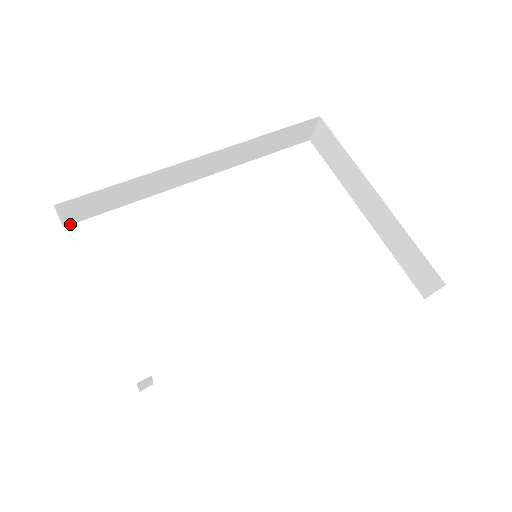
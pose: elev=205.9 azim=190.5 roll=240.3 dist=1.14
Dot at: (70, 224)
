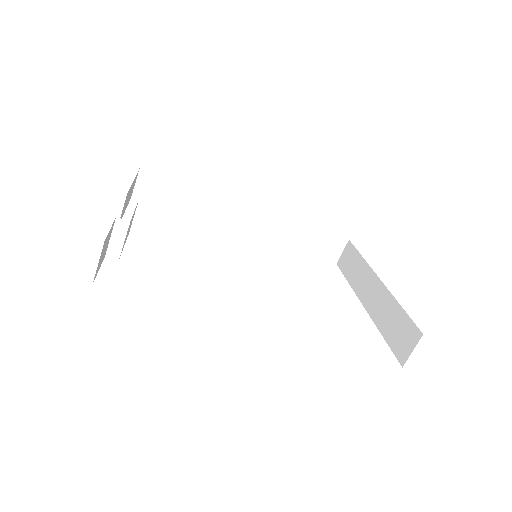
Dot at: (137, 199)
